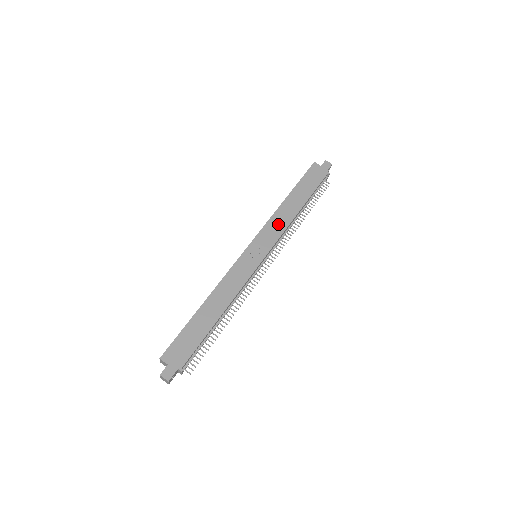
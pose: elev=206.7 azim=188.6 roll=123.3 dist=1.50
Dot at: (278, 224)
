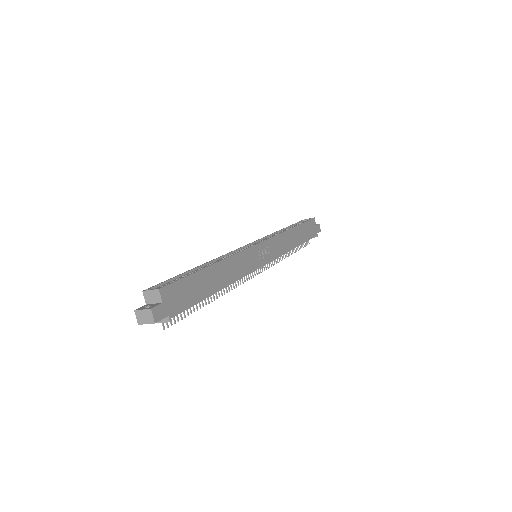
Dot at: (282, 244)
